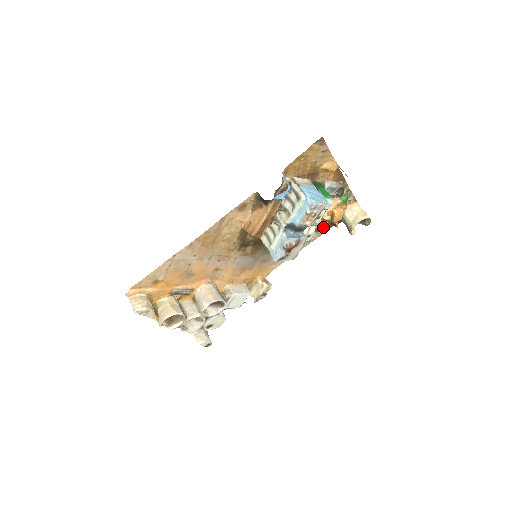
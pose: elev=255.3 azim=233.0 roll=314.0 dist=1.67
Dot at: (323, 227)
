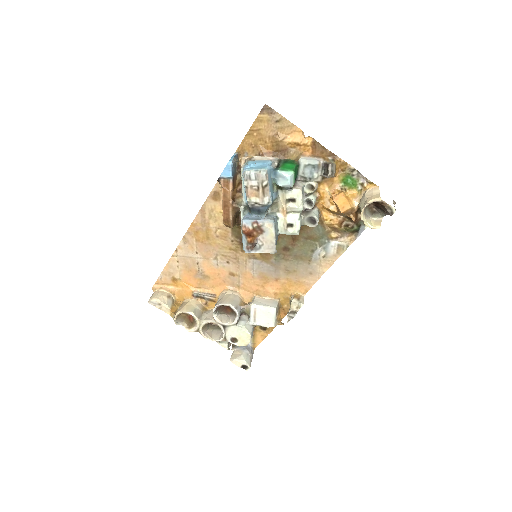
Dot at: (342, 224)
